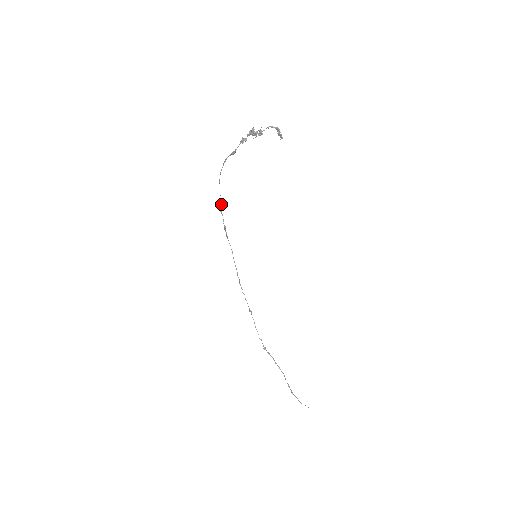
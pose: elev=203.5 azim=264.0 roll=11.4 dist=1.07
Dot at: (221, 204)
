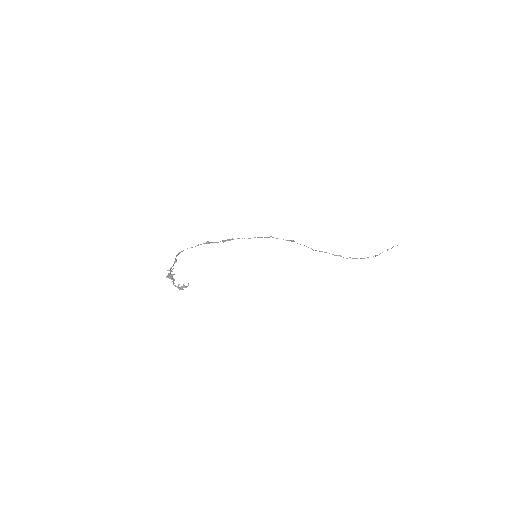
Dot at: occluded
